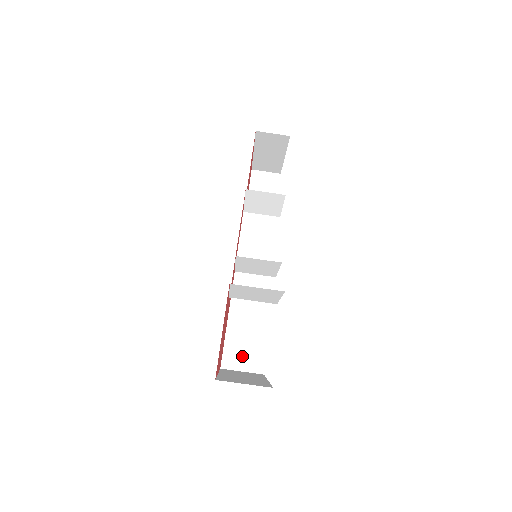
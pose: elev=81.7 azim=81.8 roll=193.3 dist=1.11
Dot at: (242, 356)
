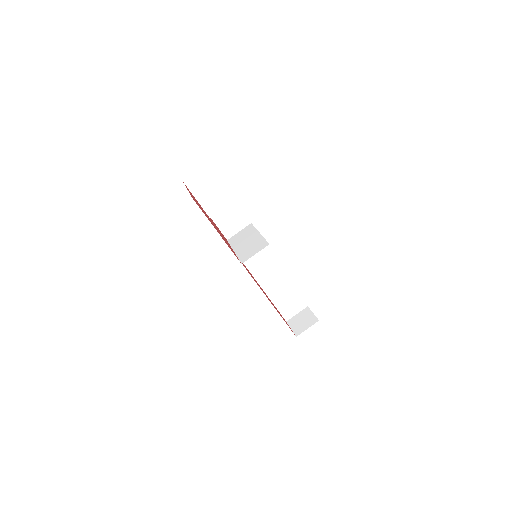
Dot at: (251, 251)
